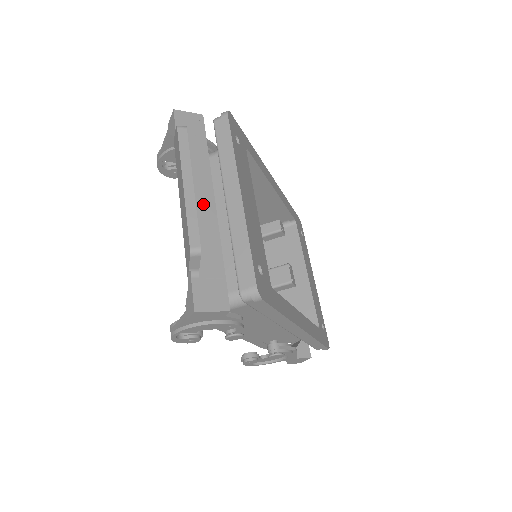
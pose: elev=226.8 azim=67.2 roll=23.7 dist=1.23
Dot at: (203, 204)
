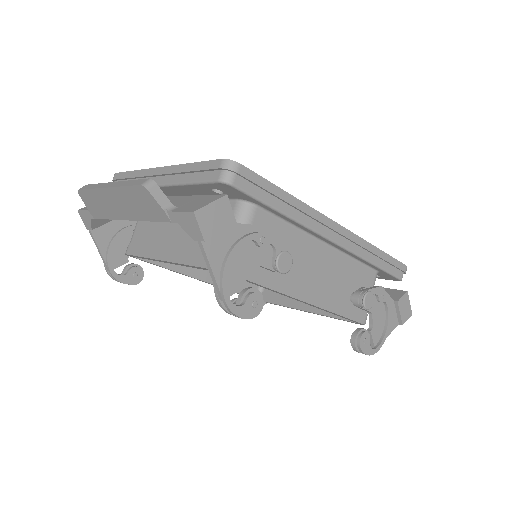
Dot at: occluded
